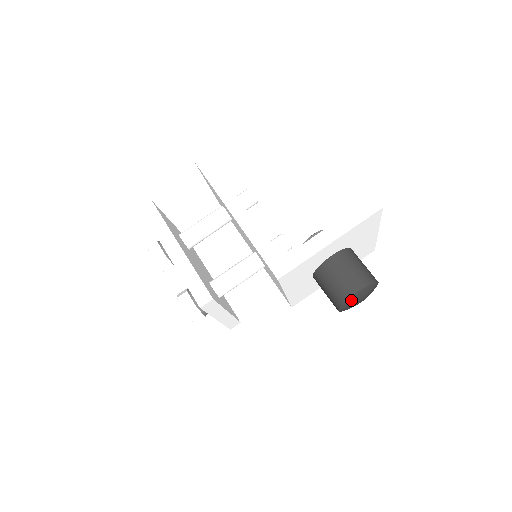
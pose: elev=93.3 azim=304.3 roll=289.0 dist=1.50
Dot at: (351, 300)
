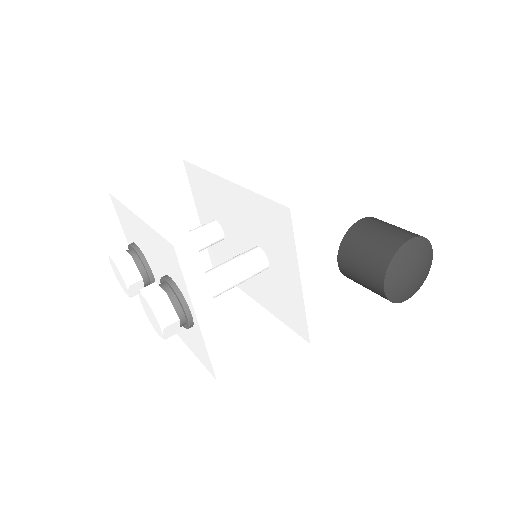
Dot at: (400, 257)
